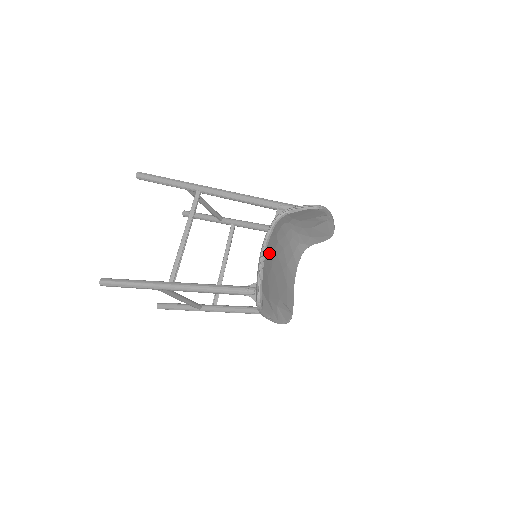
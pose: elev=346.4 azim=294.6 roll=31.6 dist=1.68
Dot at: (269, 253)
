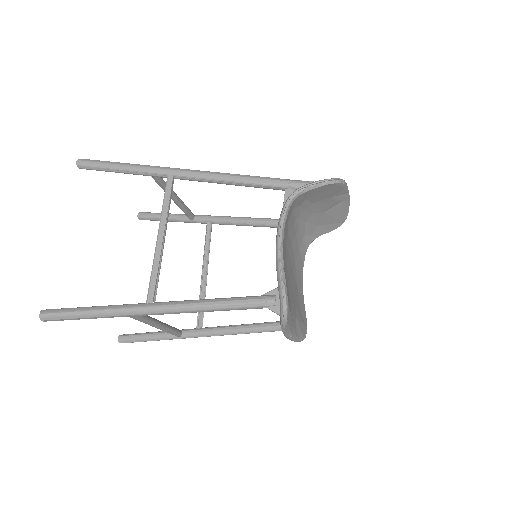
Dot at: (284, 247)
